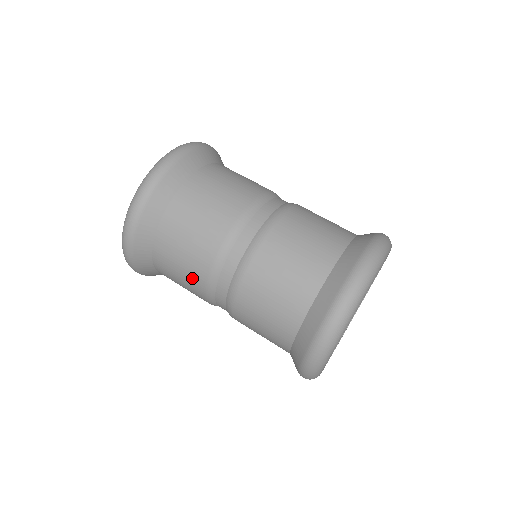
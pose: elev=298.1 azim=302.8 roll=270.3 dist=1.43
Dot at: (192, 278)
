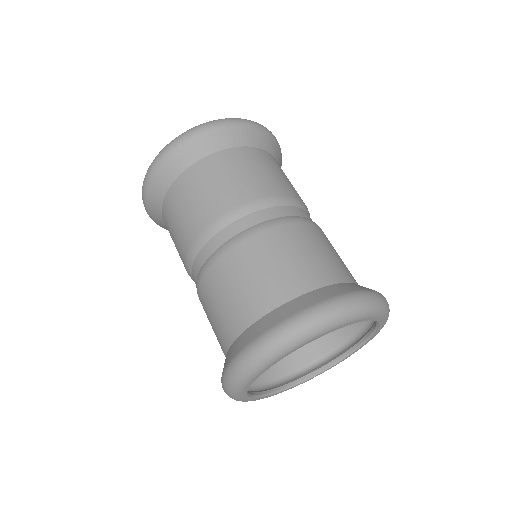
Dot at: (223, 197)
